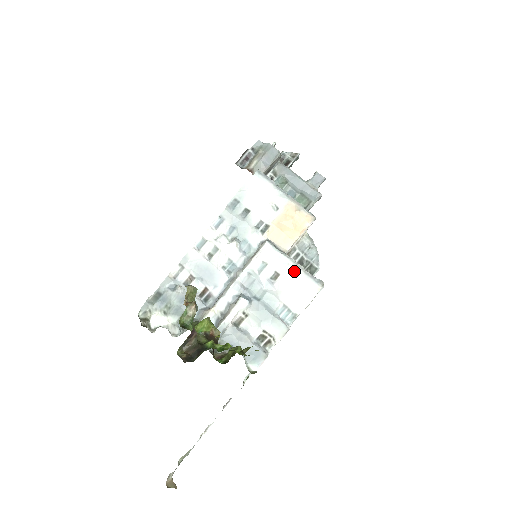
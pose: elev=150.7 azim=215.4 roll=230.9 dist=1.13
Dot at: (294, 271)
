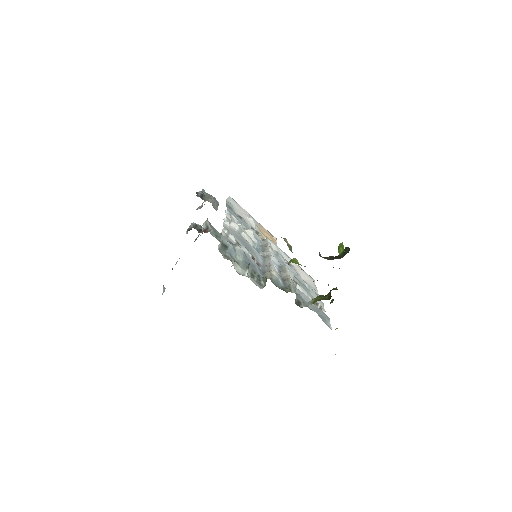
Dot at: occluded
